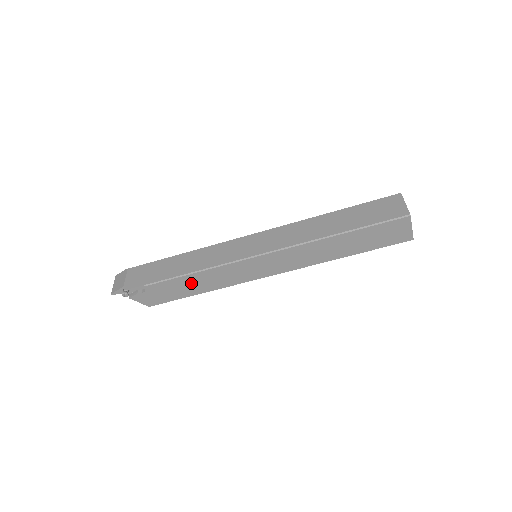
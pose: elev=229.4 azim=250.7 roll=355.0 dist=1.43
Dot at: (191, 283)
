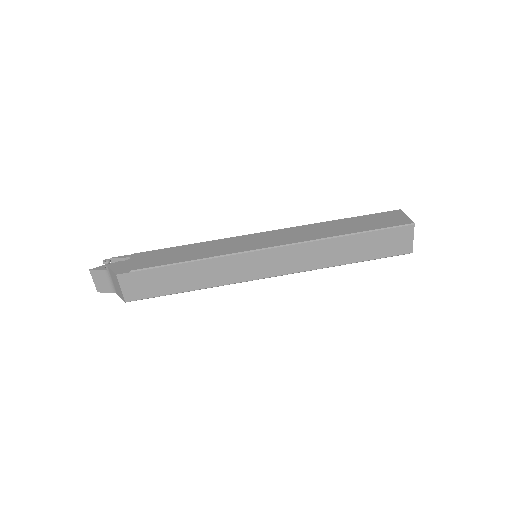
Dot at: (181, 252)
